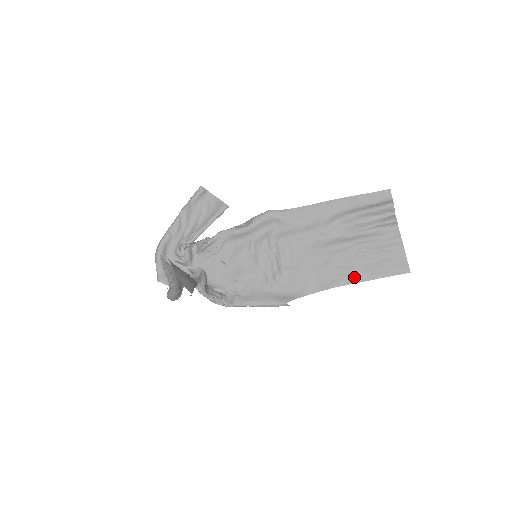
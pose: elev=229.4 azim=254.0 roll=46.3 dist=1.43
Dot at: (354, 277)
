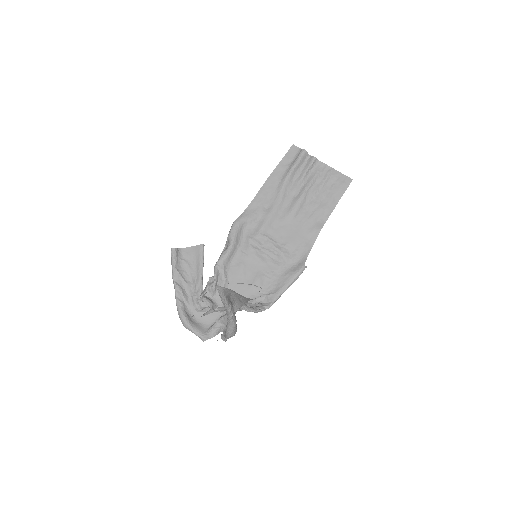
Dot at: (326, 212)
